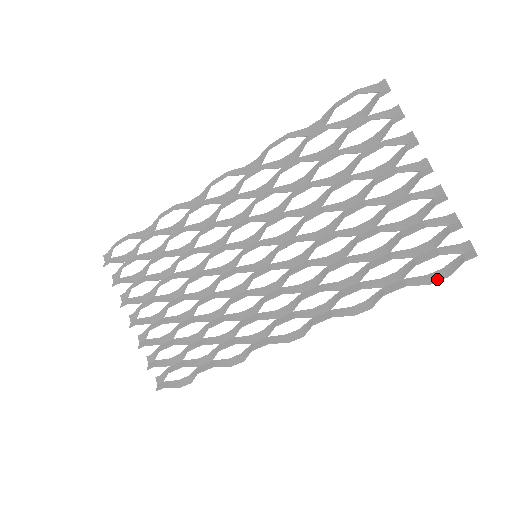
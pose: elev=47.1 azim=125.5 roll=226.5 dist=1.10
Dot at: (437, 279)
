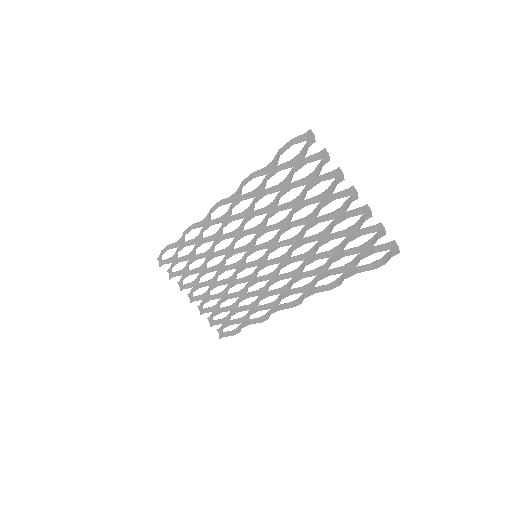
Dot at: (378, 266)
